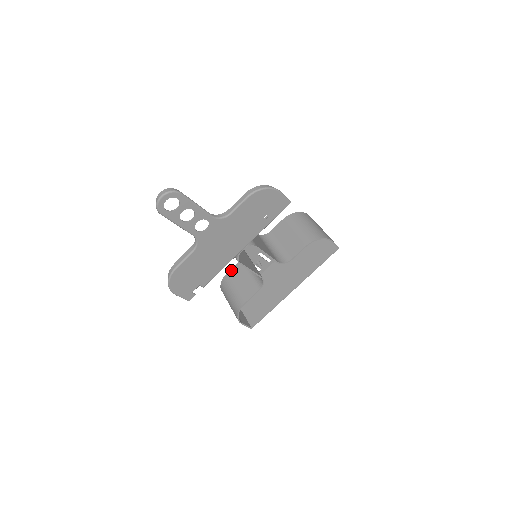
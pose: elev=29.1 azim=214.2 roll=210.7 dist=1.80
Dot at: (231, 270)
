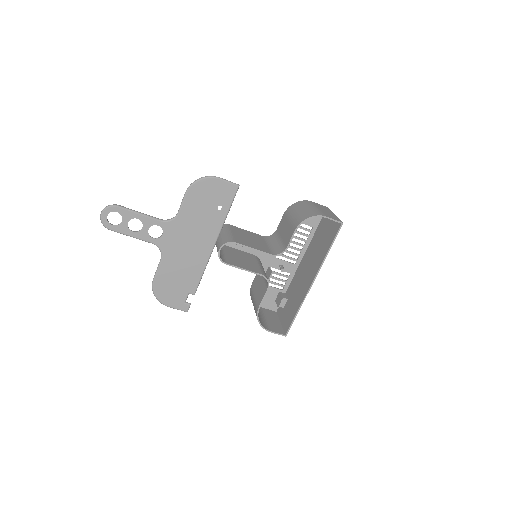
Dot at: (253, 280)
